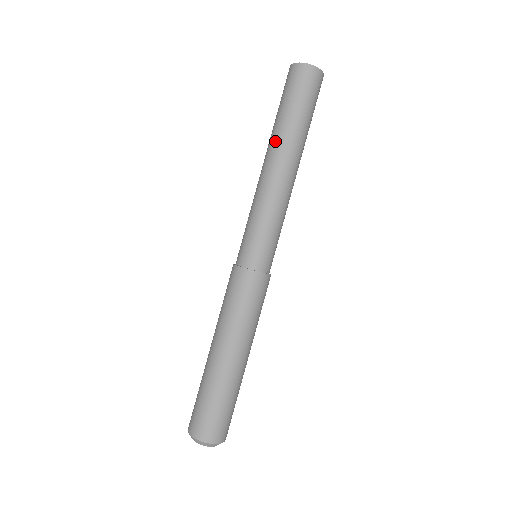
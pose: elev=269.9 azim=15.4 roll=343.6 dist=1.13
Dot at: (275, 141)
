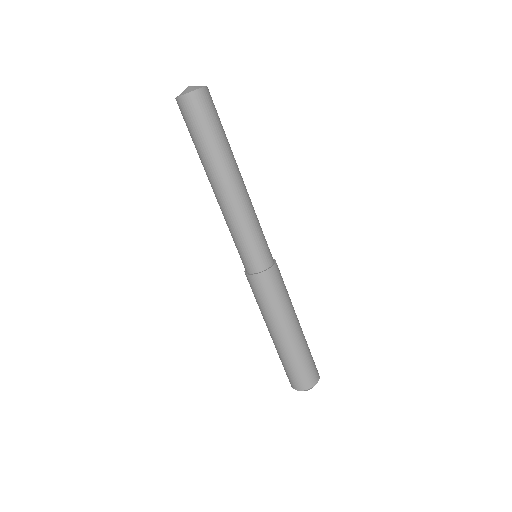
Dot at: (220, 168)
